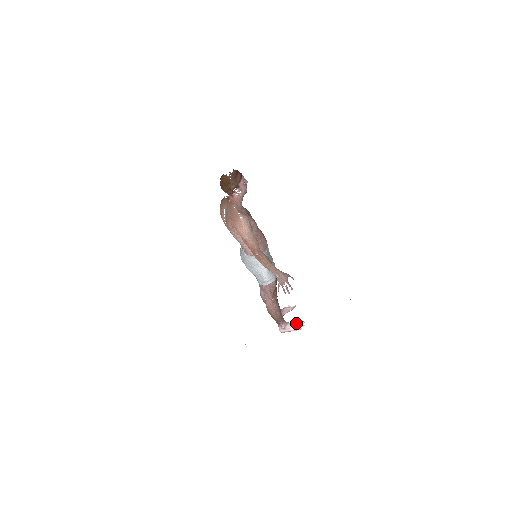
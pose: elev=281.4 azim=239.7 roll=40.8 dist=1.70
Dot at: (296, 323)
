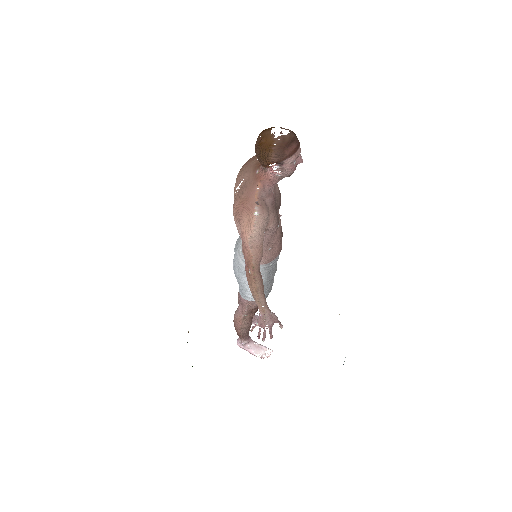
Dot at: (262, 347)
